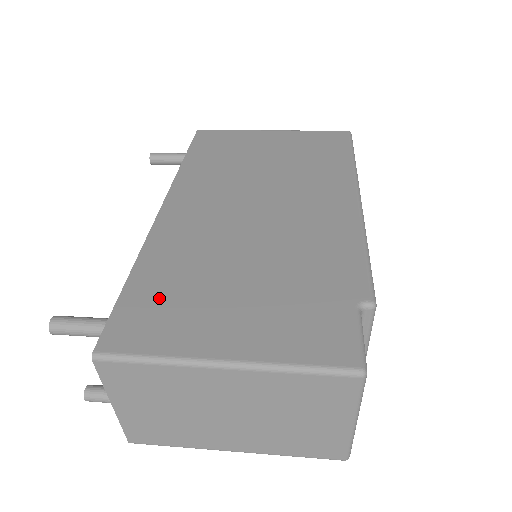
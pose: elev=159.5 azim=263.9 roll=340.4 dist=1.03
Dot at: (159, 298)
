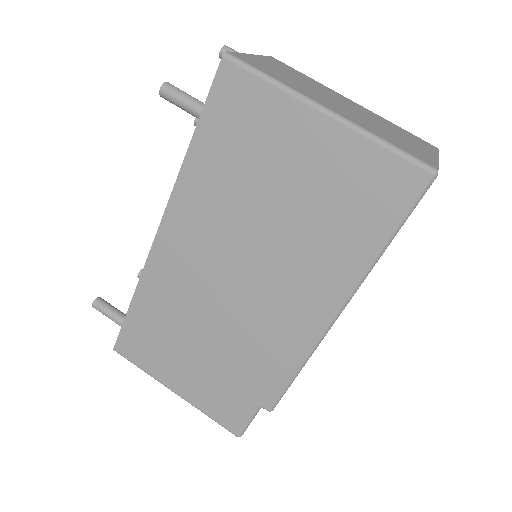
Dot at: (147, 333)
